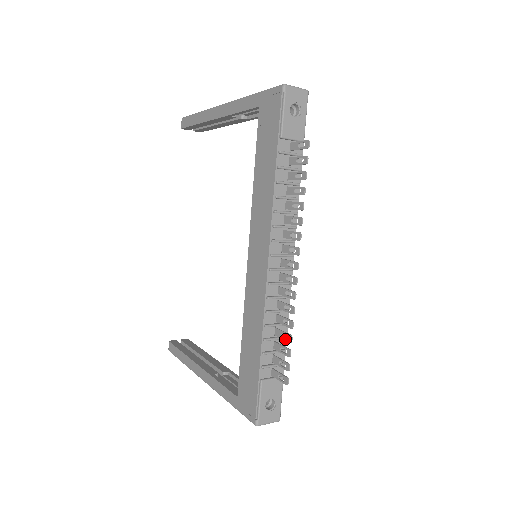
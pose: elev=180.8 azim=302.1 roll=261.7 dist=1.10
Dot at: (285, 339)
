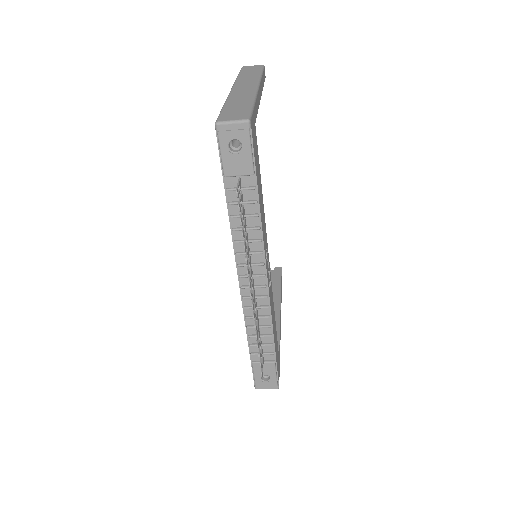
Dot at: (258, 344)
